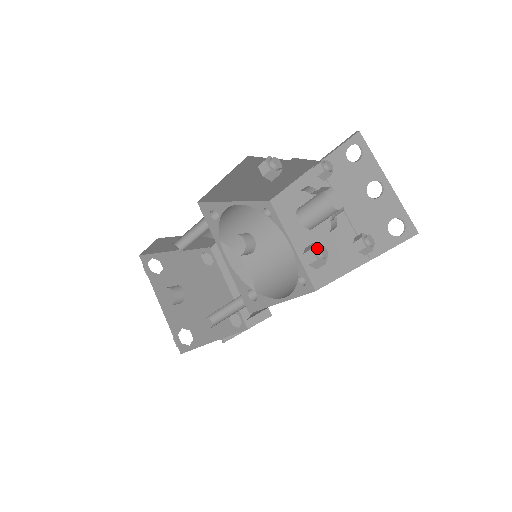
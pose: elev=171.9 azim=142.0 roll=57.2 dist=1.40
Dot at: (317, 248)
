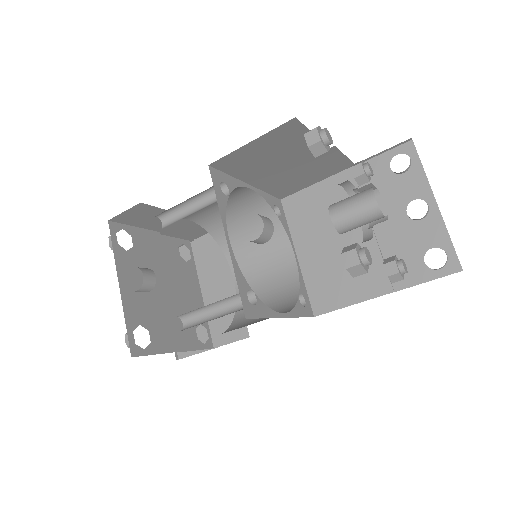
Dot at: (362, 249)
